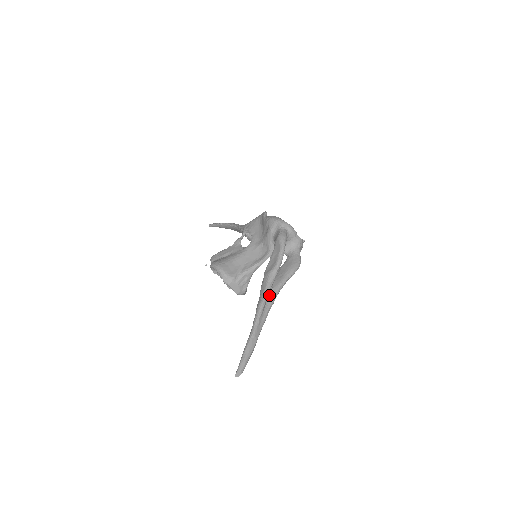
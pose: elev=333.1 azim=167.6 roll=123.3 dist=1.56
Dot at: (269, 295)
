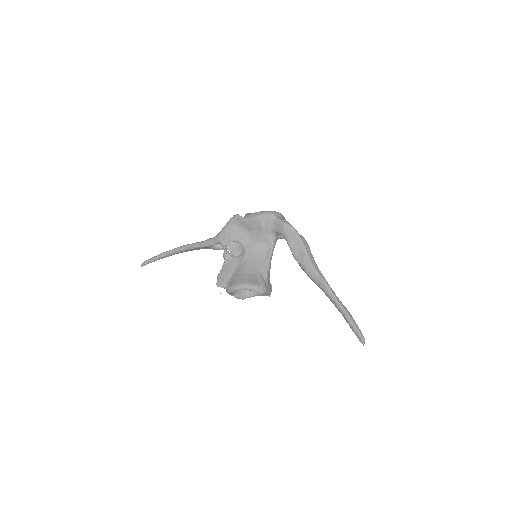
Dot at: occluded
